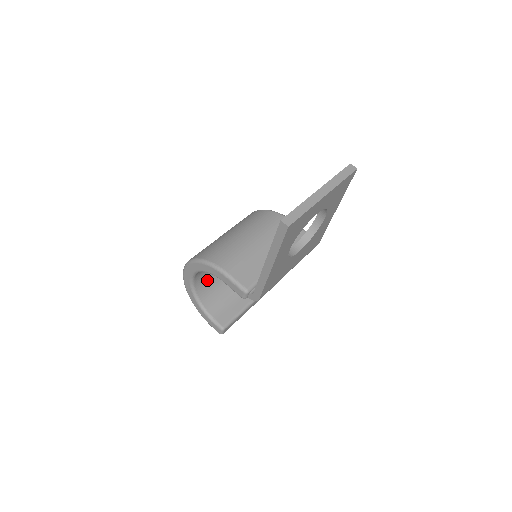
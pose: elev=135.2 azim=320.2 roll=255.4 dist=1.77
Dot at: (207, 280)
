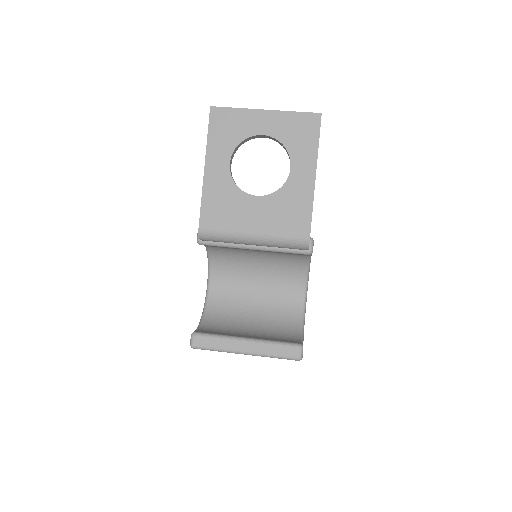
Dot at: (225, 305)
